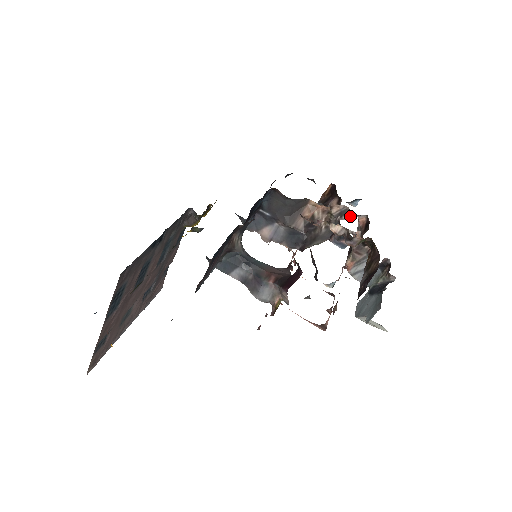
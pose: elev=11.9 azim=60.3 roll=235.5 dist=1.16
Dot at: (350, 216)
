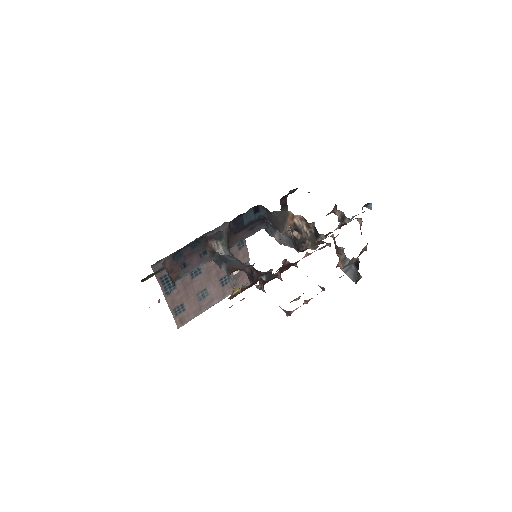
Dot at: (348, 220)
